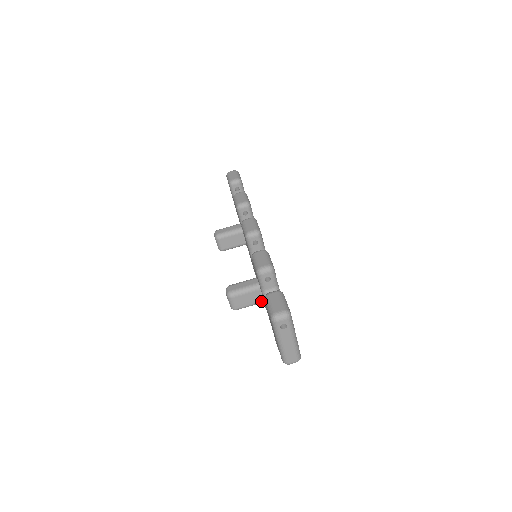
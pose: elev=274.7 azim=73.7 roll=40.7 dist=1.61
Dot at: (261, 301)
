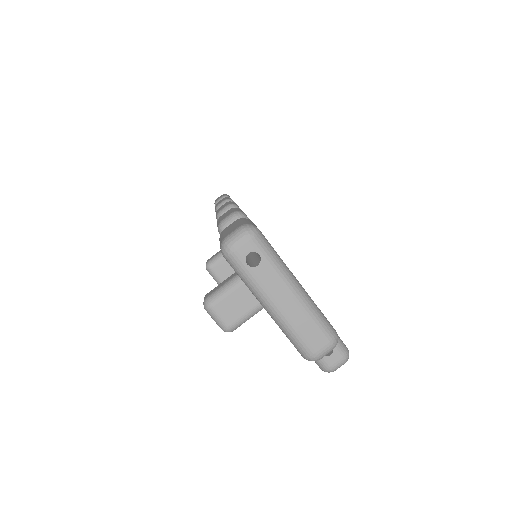
Dot at: occluded
